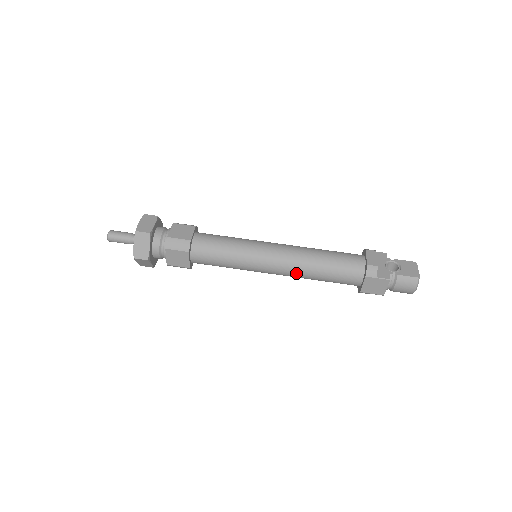
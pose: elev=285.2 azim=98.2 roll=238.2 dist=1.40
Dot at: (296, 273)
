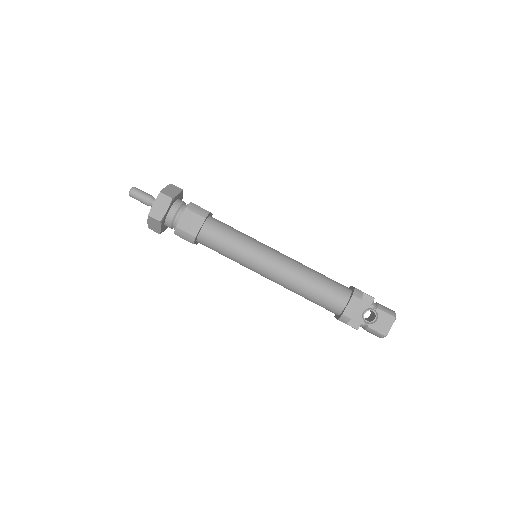
Dot at: (284, 287)
